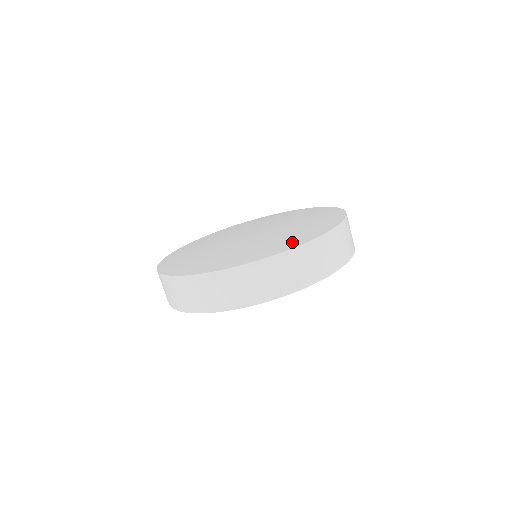
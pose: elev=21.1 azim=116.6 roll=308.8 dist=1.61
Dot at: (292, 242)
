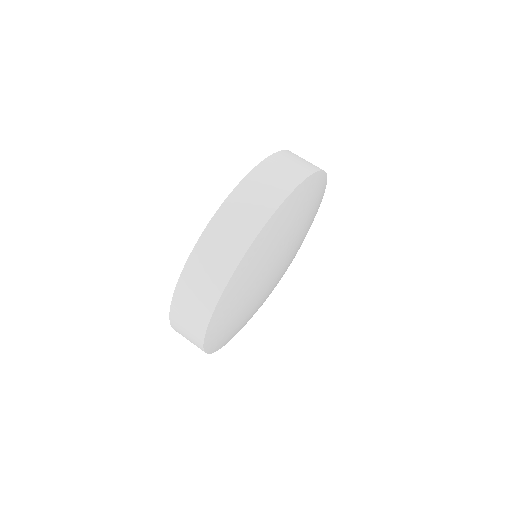
Dot at: occluded
